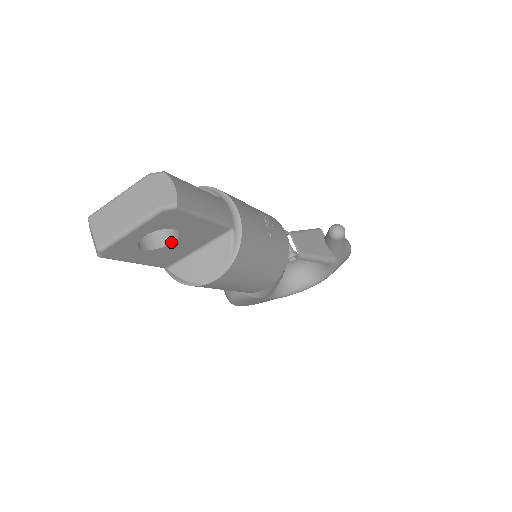
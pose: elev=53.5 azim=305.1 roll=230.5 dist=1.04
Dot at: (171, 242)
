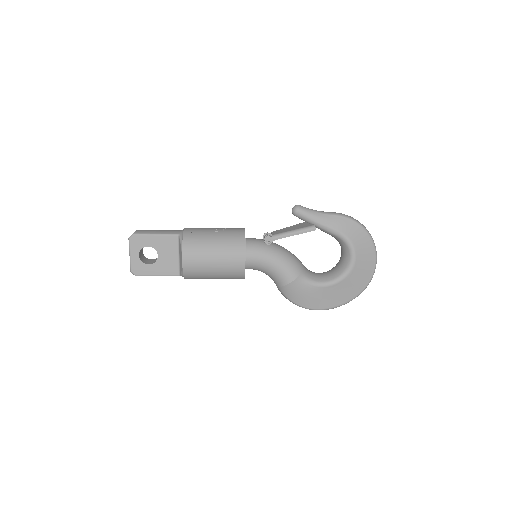
Dot at: (158, 256)
